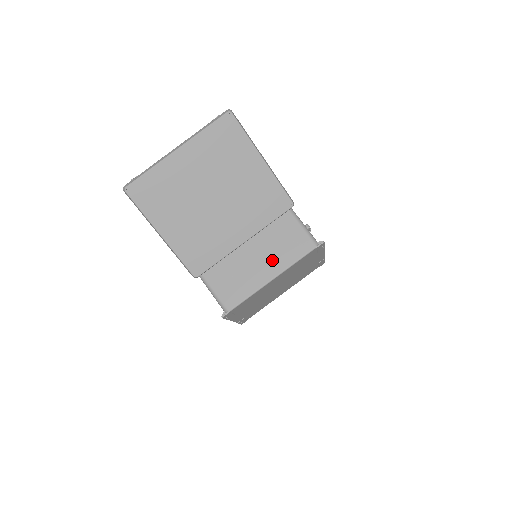
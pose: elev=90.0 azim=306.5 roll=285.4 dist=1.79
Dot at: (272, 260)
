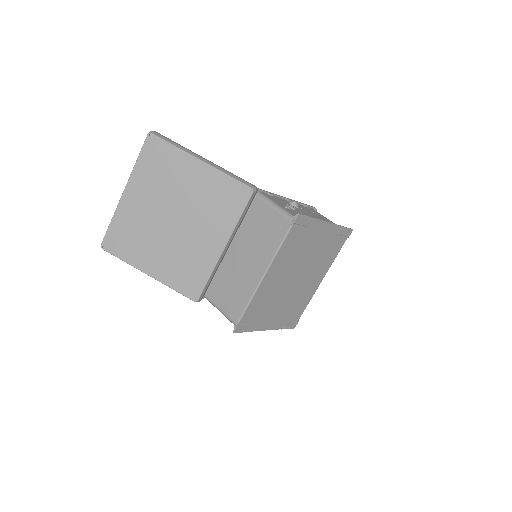
Dot at: (257, 256)
